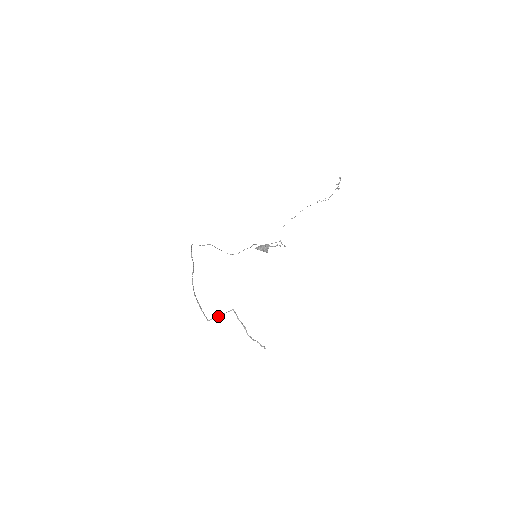
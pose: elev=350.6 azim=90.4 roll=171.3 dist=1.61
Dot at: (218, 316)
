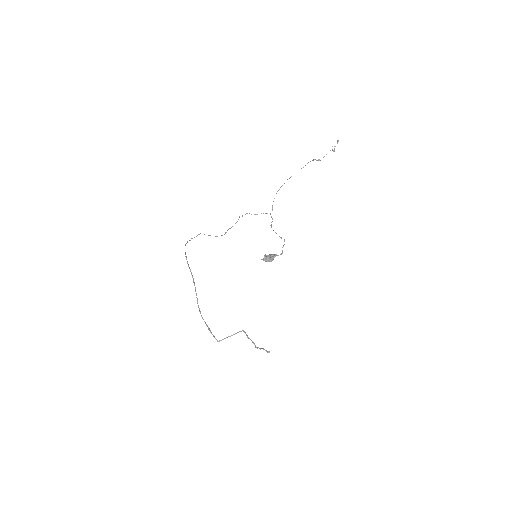
Dot at: occluded
